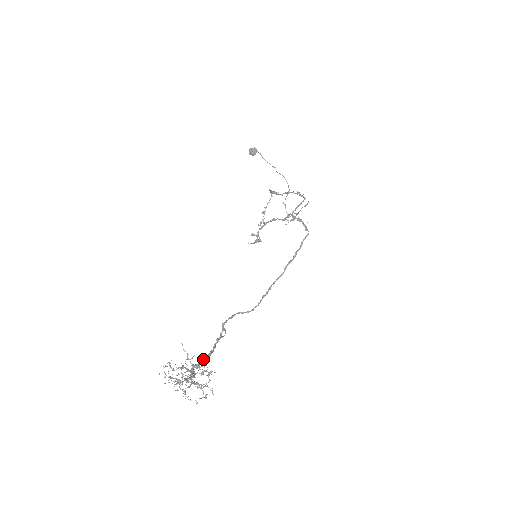
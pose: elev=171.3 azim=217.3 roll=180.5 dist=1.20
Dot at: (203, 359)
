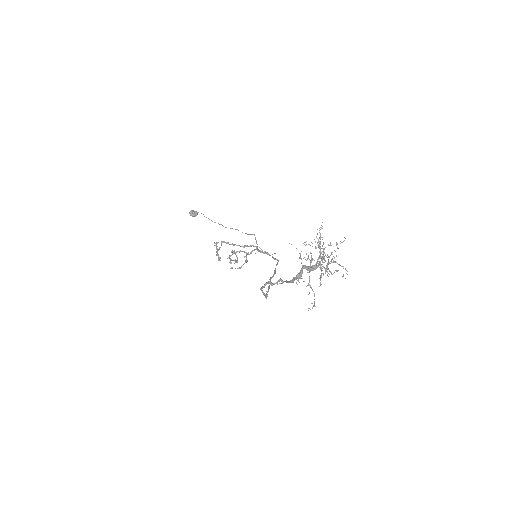
Dot at: (295, 277)
